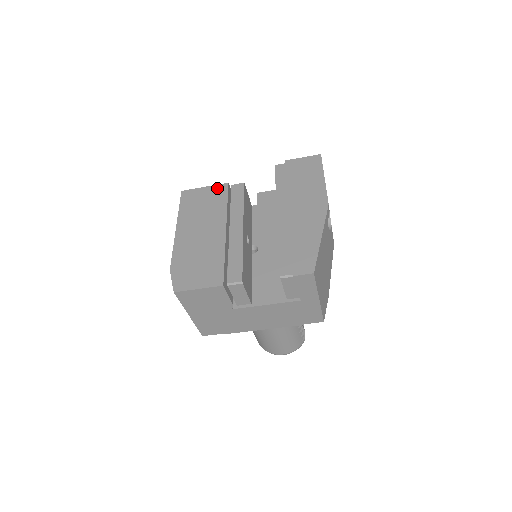
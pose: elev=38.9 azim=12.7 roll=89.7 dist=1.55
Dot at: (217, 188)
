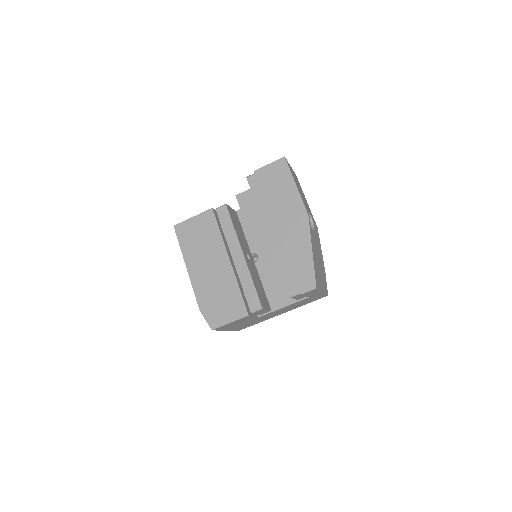
Dot at: (204, 216)
